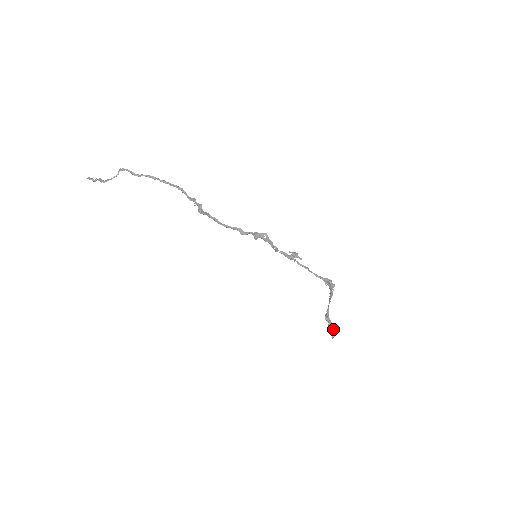
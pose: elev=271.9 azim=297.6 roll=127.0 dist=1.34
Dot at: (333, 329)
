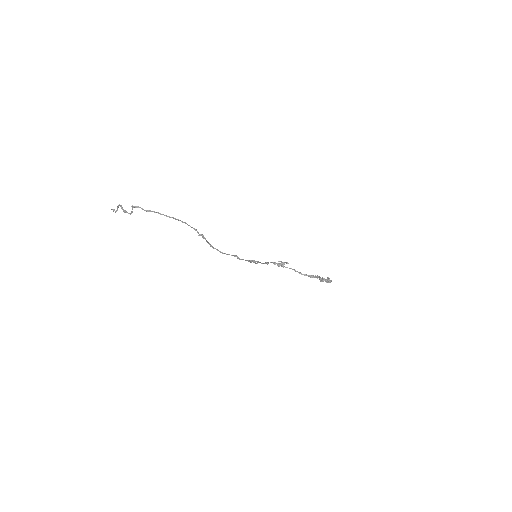
Dot at: (327, 282)
